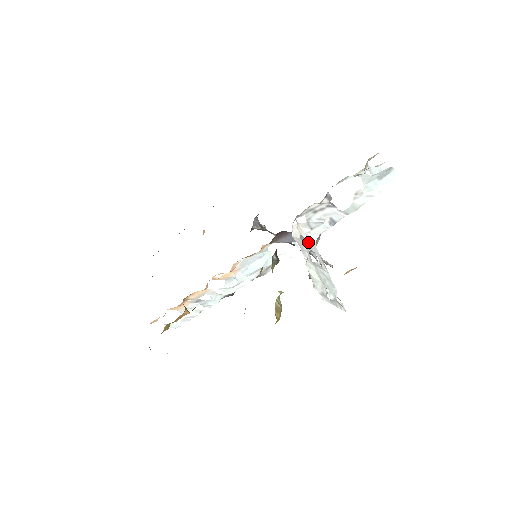
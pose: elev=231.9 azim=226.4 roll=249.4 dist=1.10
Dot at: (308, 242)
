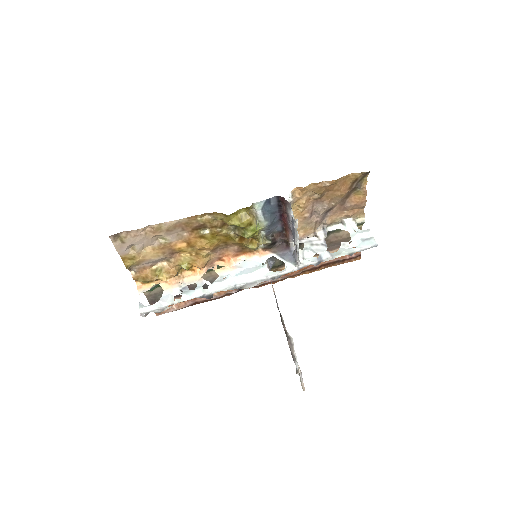
Dot at: occluded
